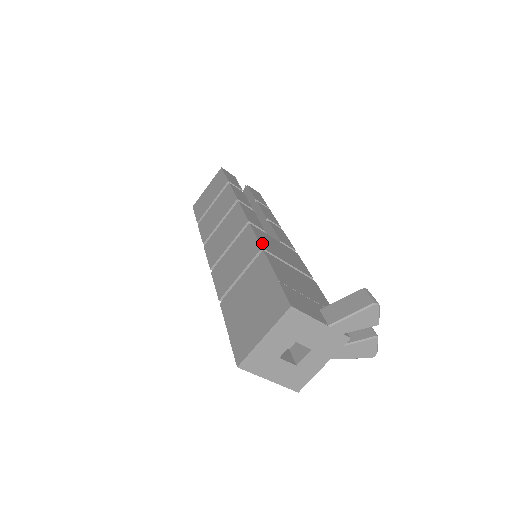
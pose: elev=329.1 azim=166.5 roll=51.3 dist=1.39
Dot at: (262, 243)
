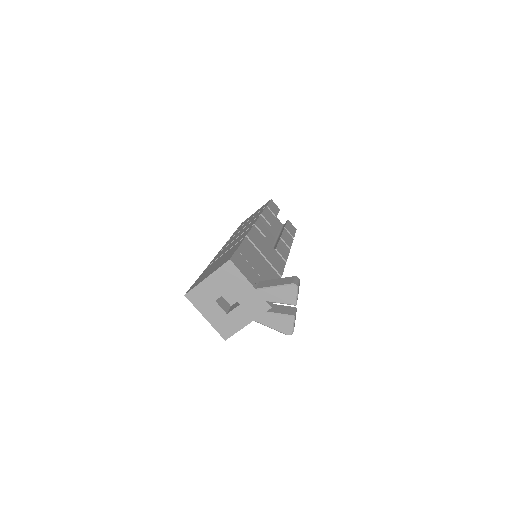
Dot at: (251, 235)
